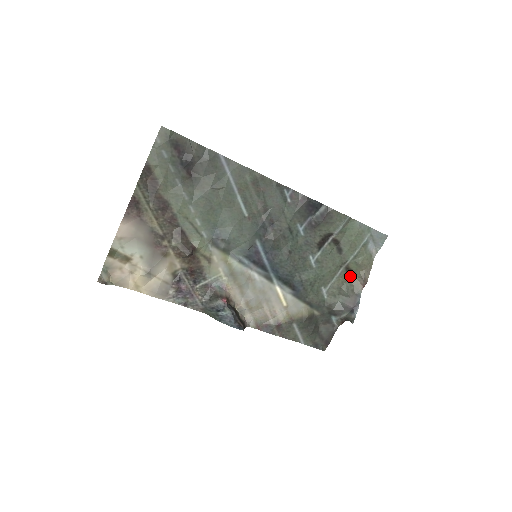
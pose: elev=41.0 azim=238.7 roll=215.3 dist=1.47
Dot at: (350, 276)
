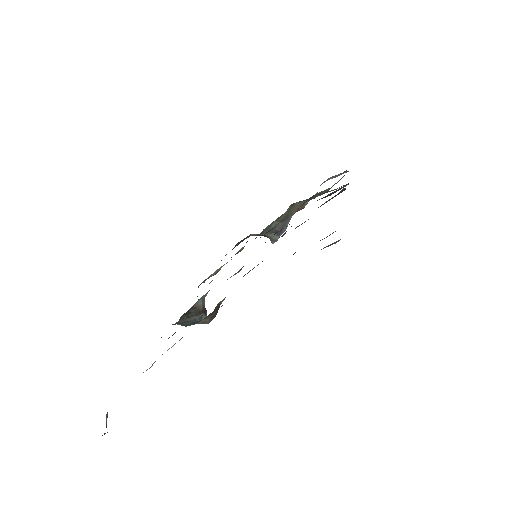
Dot at: (293, 203)
